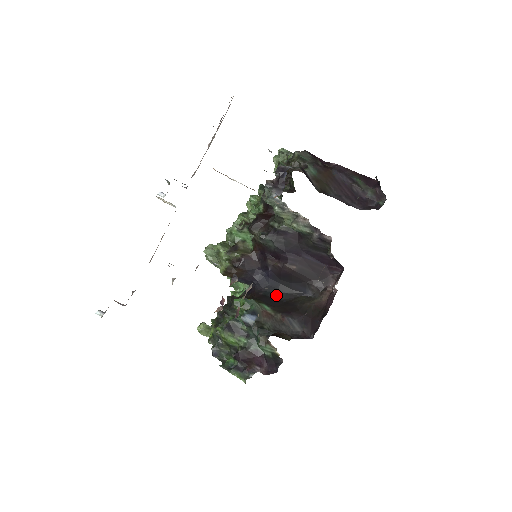
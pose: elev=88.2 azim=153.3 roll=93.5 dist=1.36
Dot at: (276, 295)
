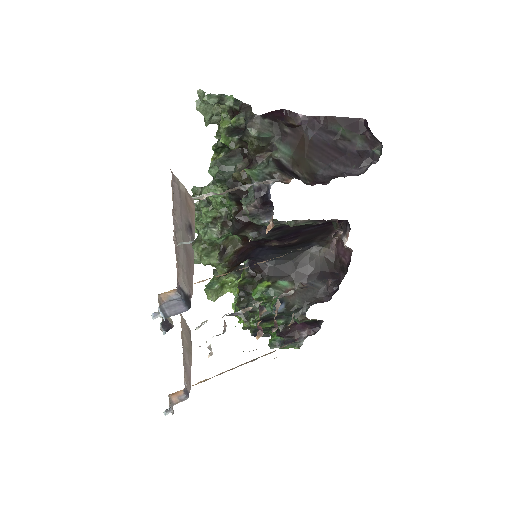
Dot at: (282, 260)
